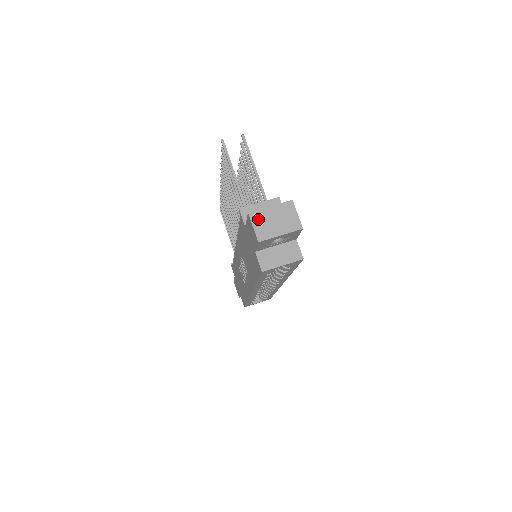
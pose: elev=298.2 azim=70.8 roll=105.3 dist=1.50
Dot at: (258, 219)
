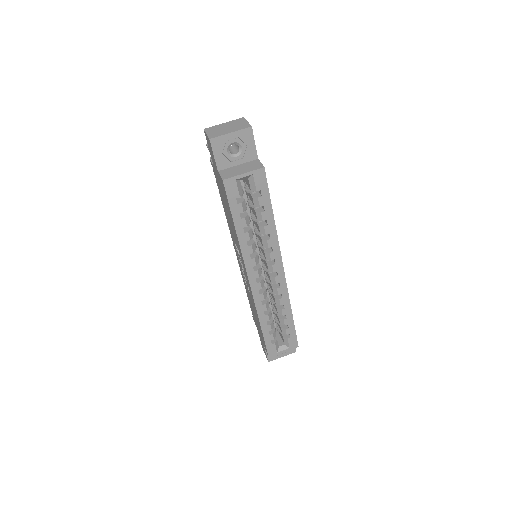
Dot at: (212, 130)
